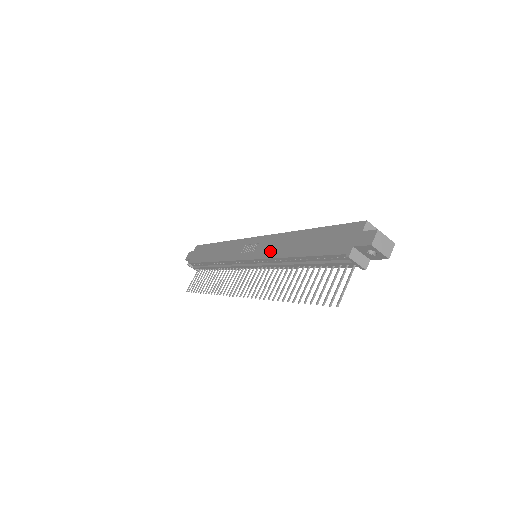
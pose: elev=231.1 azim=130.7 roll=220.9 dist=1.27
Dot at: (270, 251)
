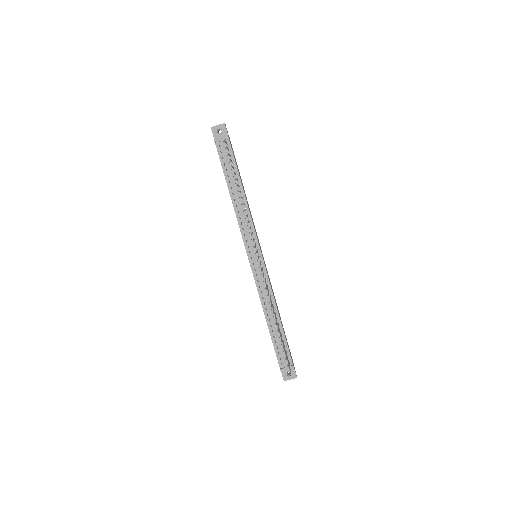
Dot at: occluded
